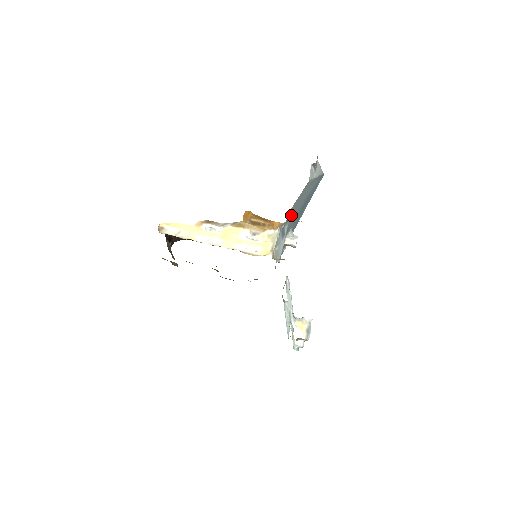
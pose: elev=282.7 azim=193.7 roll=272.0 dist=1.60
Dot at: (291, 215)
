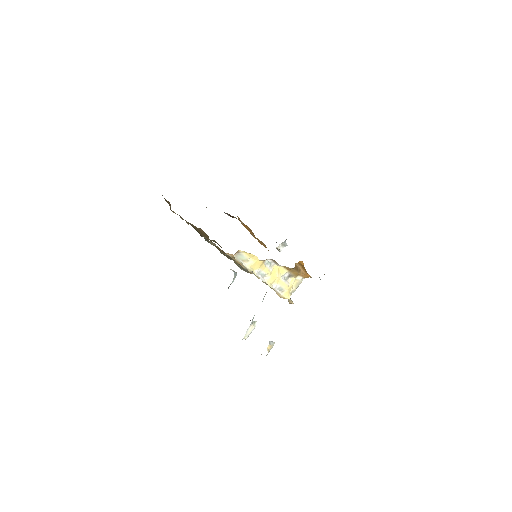
Dot at: occluded
